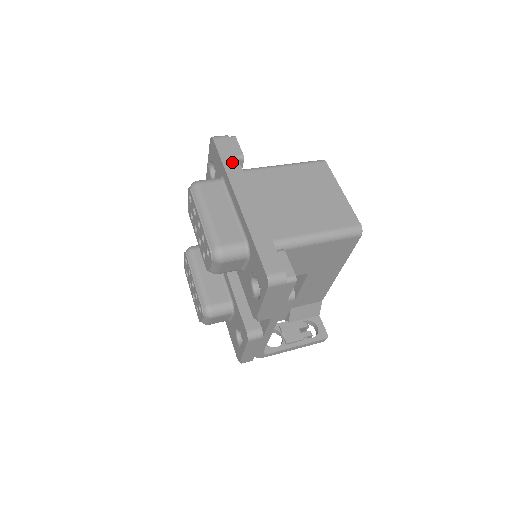
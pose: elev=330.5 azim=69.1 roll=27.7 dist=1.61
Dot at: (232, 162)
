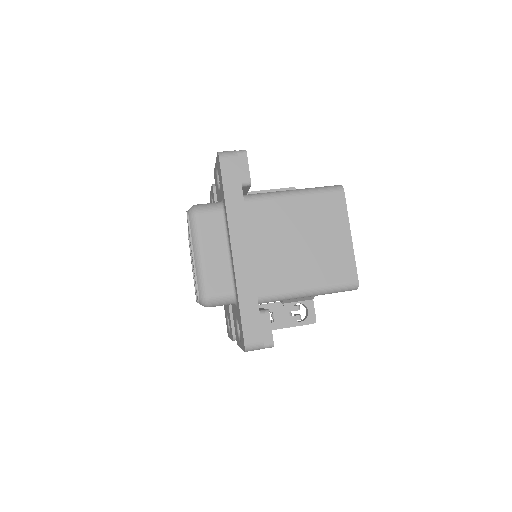
Dot at: (235, 195)
